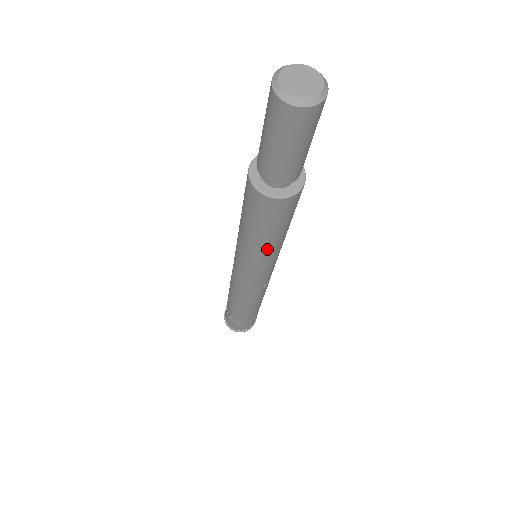
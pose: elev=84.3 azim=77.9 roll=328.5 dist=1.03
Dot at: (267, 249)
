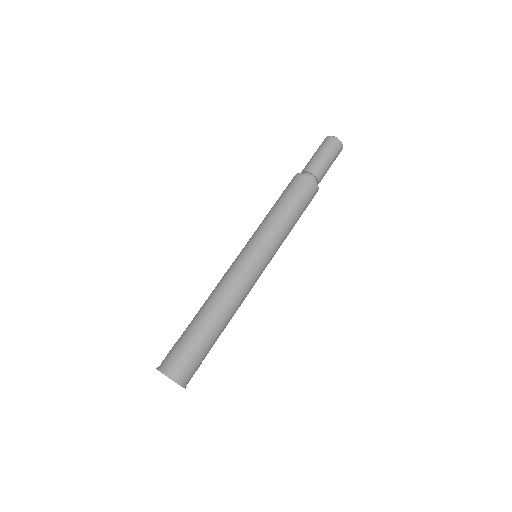
Dot at: (280, 220)
